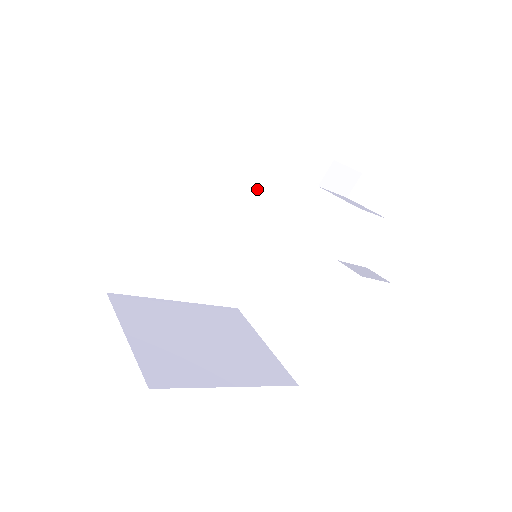
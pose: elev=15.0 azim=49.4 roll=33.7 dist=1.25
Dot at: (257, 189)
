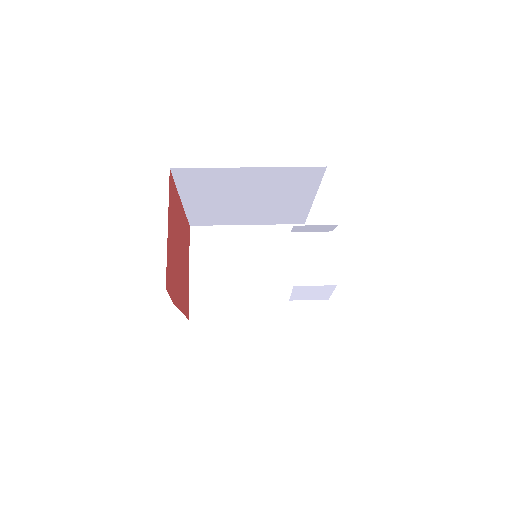
Dot at: (278, 180)
